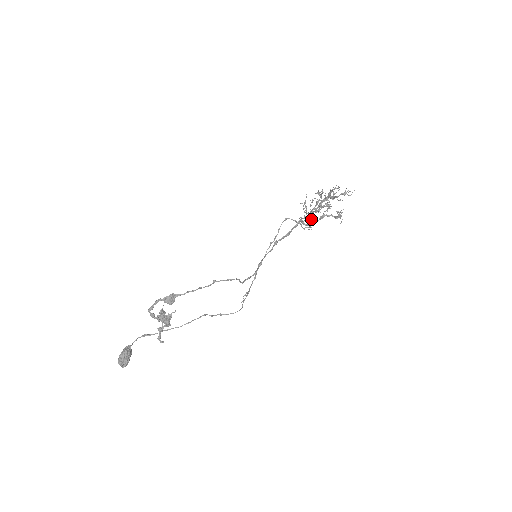
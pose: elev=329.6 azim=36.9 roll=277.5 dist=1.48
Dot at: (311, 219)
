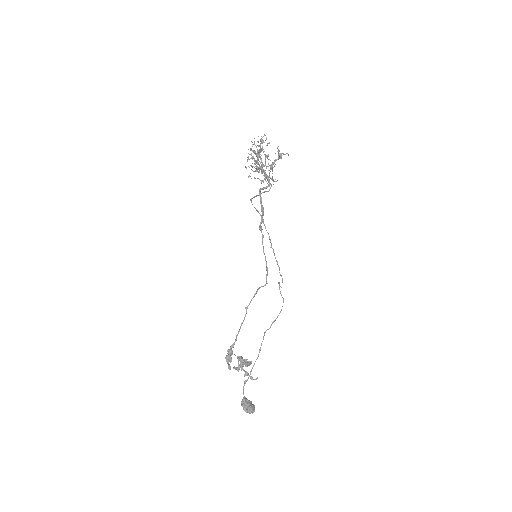
Dot at: (267, 178)
